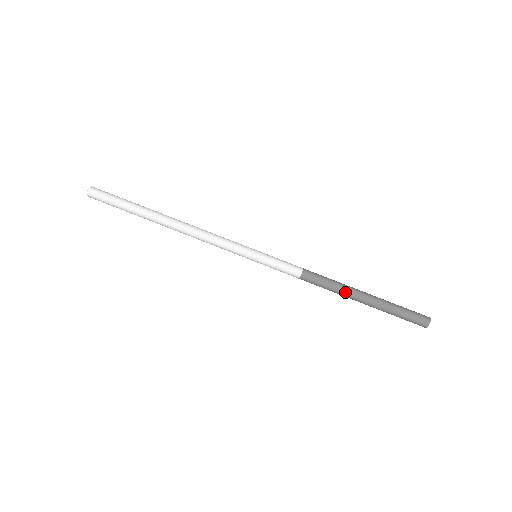
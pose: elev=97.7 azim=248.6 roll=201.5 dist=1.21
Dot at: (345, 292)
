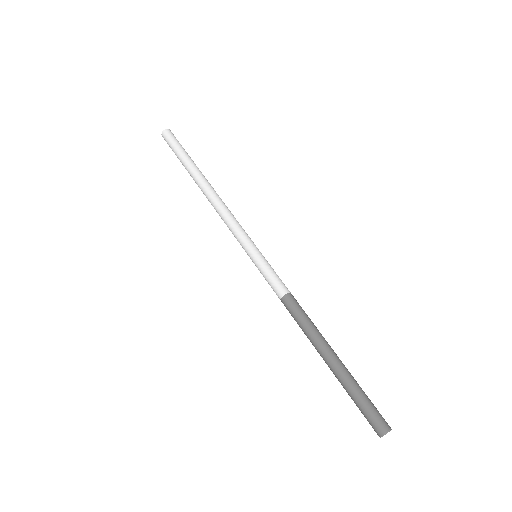
Dot at: (314, 341)
